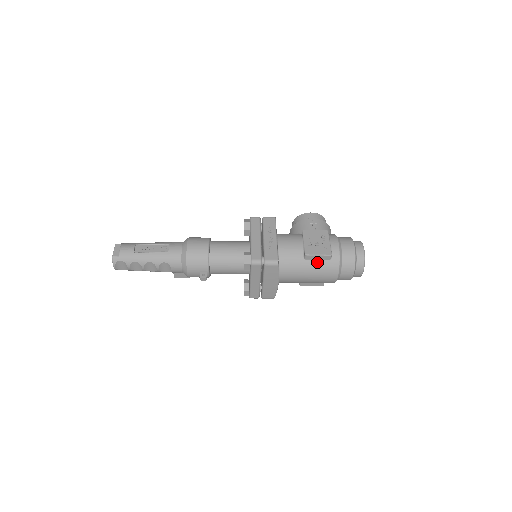
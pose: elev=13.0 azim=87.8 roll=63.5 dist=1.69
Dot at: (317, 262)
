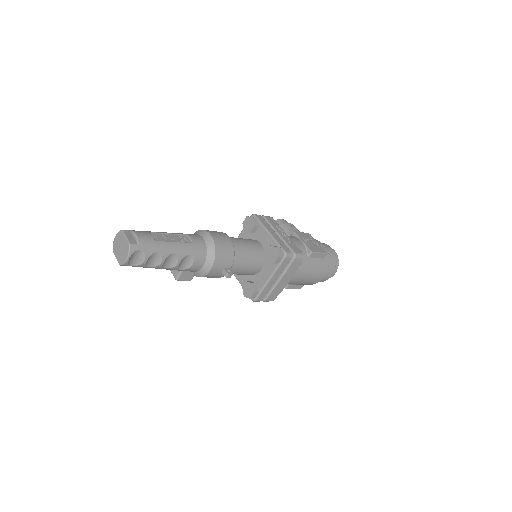
Dot at: (316, 260)
